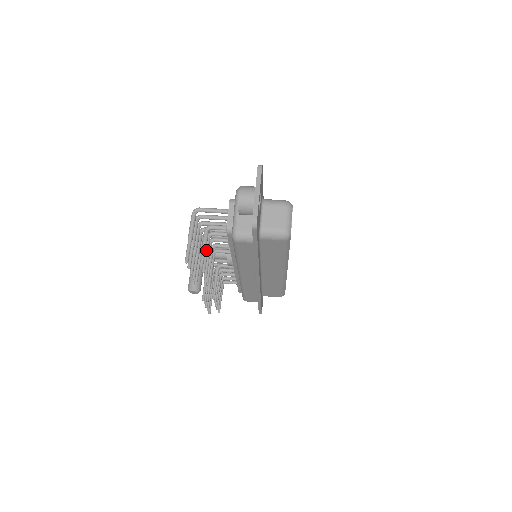
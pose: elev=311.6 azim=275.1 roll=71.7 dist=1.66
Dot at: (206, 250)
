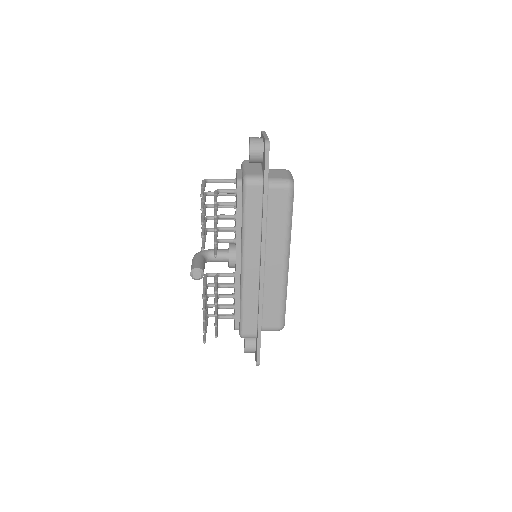
Dot at: (216, 208)
